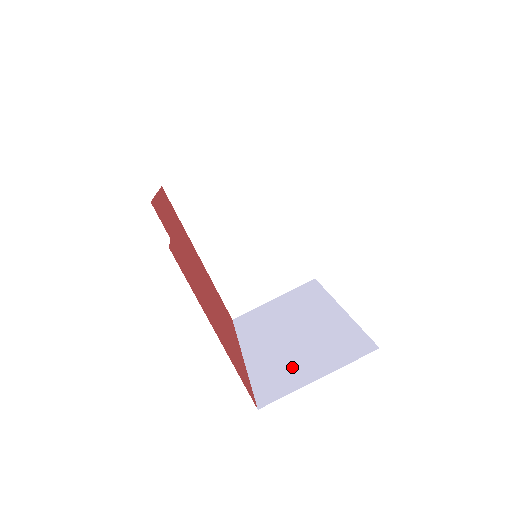
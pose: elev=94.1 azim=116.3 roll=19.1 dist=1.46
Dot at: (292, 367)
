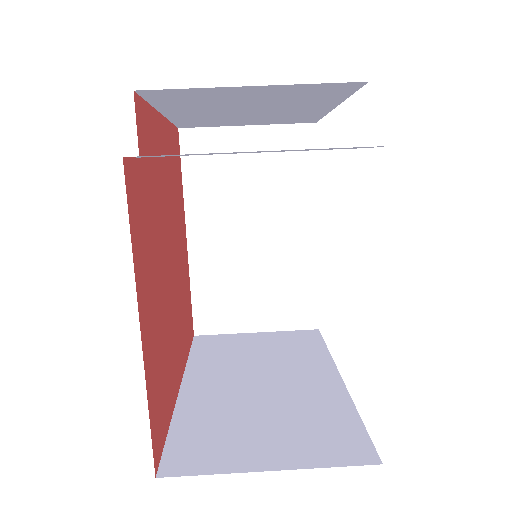
Dot at: (238, 433)
